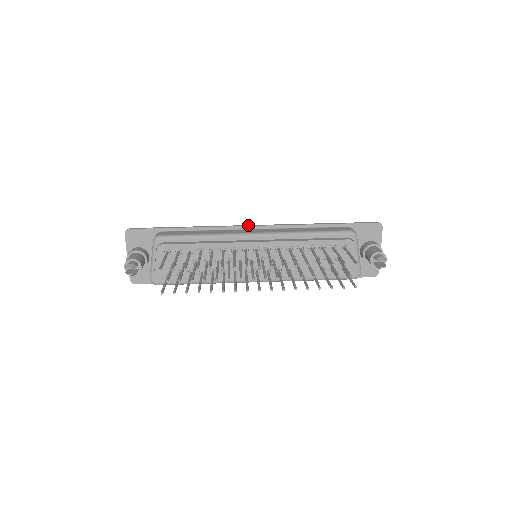
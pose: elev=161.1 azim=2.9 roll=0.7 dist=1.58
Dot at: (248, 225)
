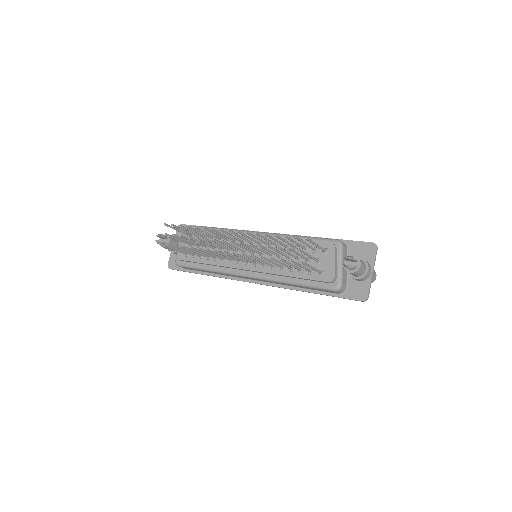
Dot at: occluded
